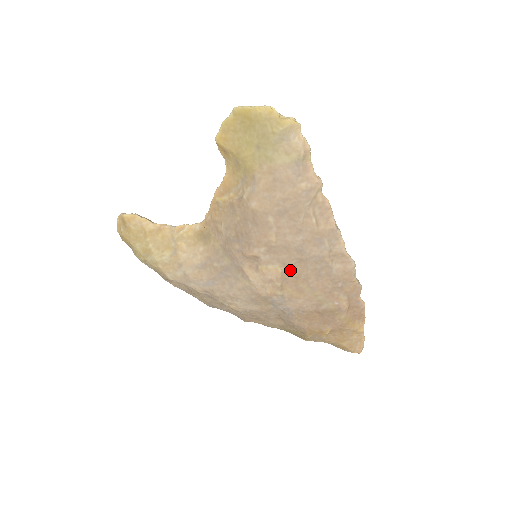
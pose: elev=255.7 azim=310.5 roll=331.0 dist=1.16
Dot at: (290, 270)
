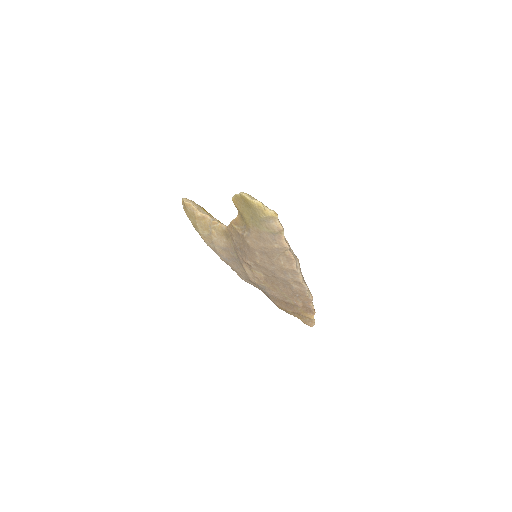
Dot at: (268, 278)
